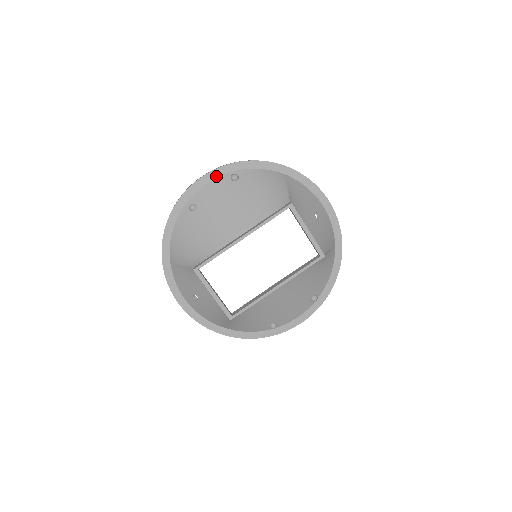
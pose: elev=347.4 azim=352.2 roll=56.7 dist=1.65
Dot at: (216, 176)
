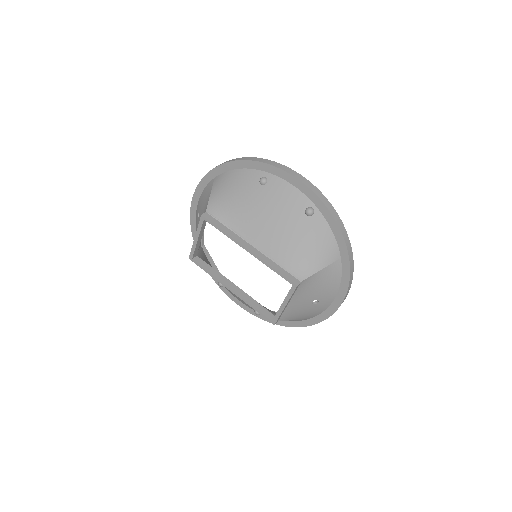
Dot at: (303, 191)
